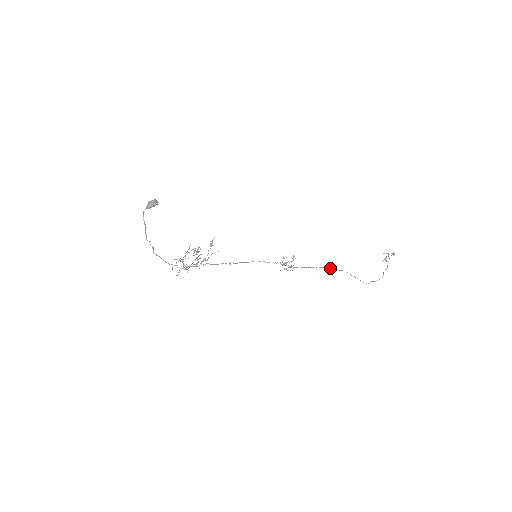
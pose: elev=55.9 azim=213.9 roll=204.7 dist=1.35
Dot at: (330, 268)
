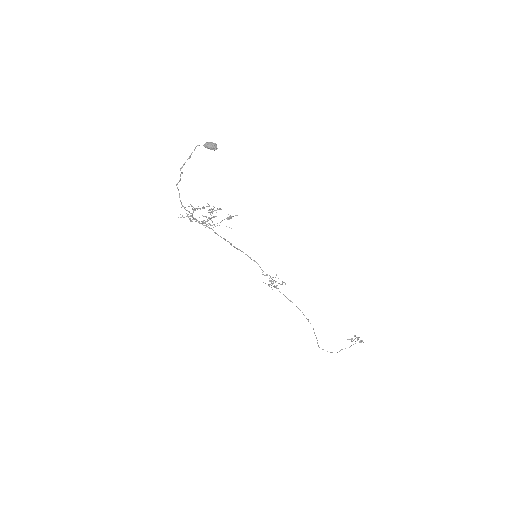
Dot at: occluded
